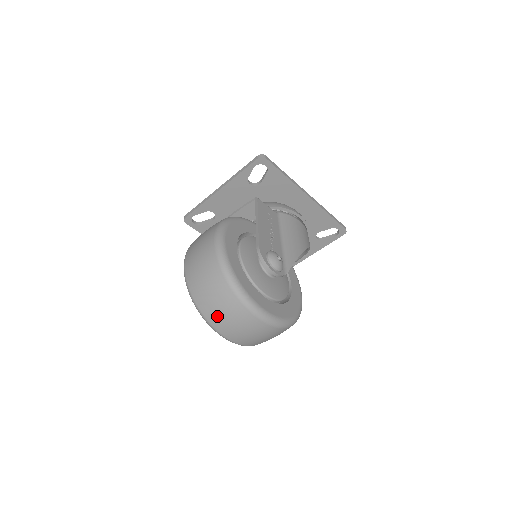
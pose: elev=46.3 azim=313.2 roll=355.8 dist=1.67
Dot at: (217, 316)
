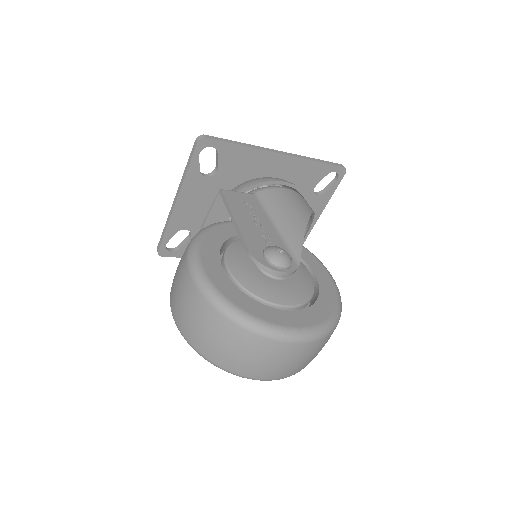
Dot at: (241, 364)
